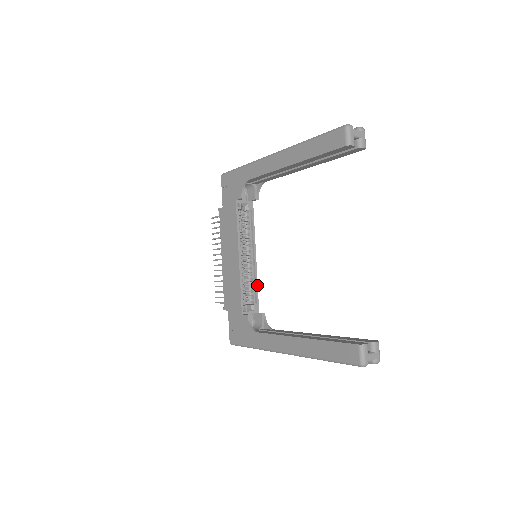
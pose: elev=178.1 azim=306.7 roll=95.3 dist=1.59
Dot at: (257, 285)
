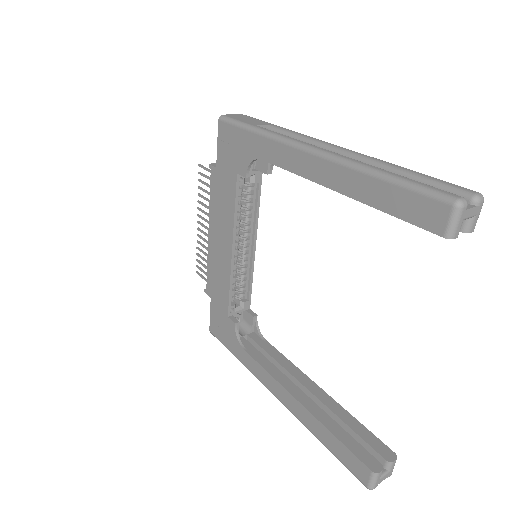
Dot at: (252, 279)
